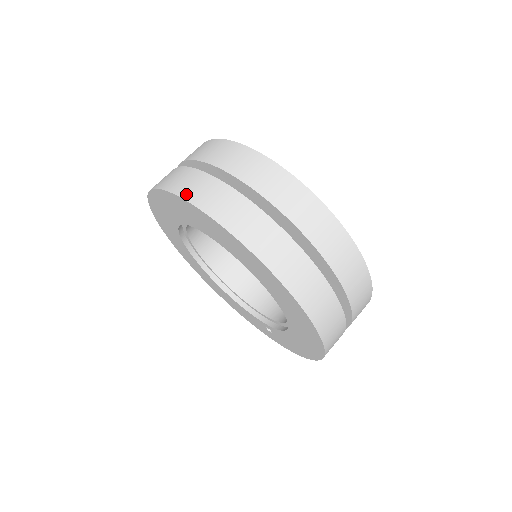
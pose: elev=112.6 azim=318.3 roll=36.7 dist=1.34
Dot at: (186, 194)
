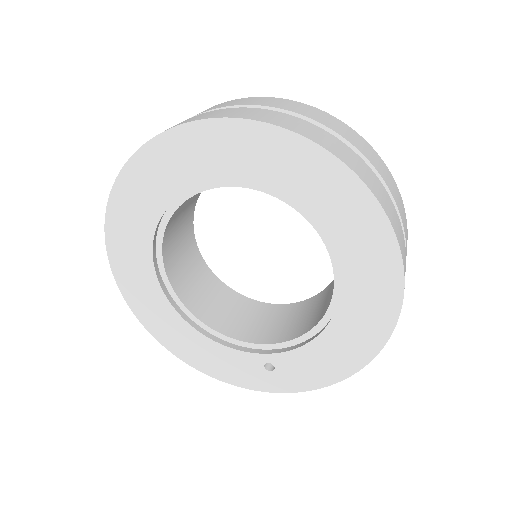
Dot at: (232, 115)
